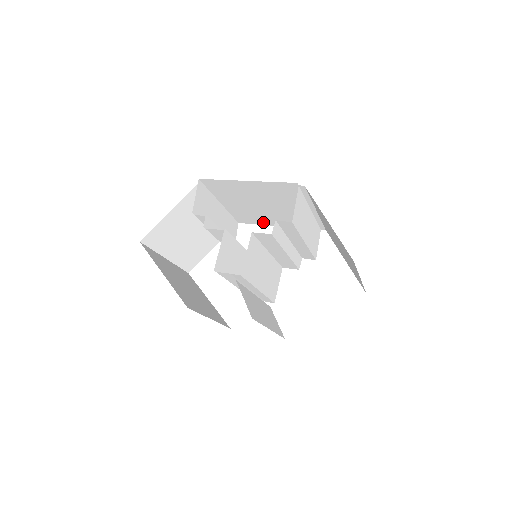
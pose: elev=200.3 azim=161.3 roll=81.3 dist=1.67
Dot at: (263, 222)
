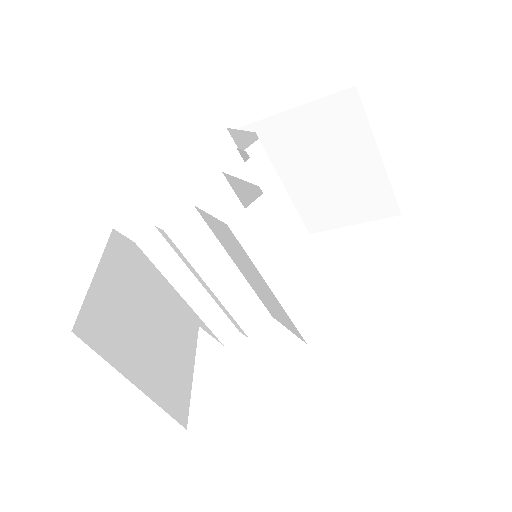
Dot at: occluded
